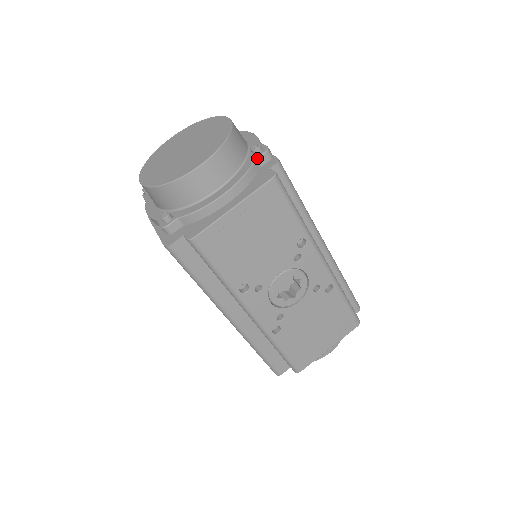
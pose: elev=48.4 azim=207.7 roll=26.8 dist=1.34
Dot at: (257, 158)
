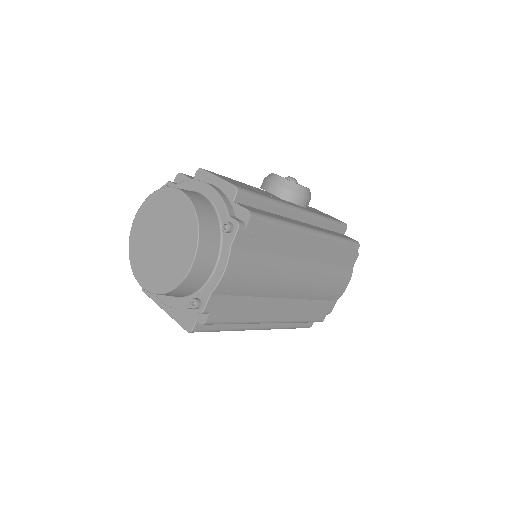
Dot at: (192, 308)
